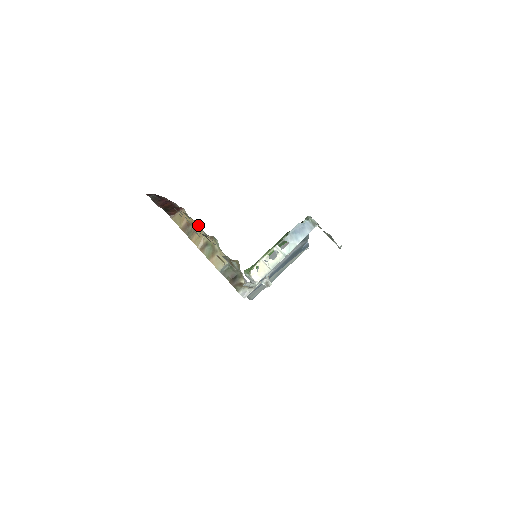
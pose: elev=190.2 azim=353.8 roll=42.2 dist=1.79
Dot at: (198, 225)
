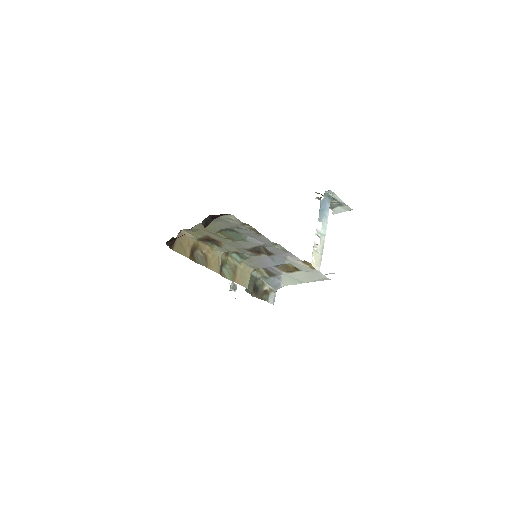
Dot at: (206, 245)
